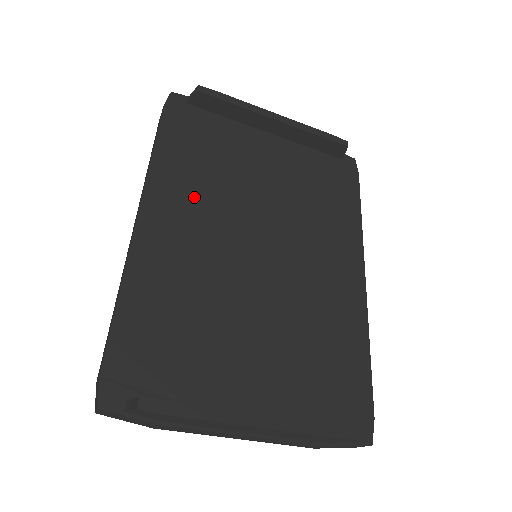
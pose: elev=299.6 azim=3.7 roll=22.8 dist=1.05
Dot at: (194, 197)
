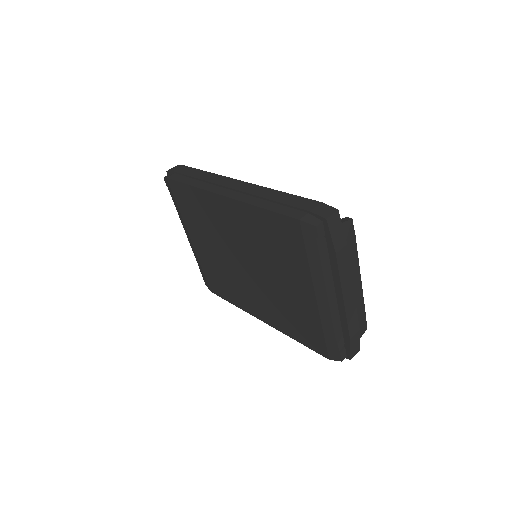
Dot at: occluded
